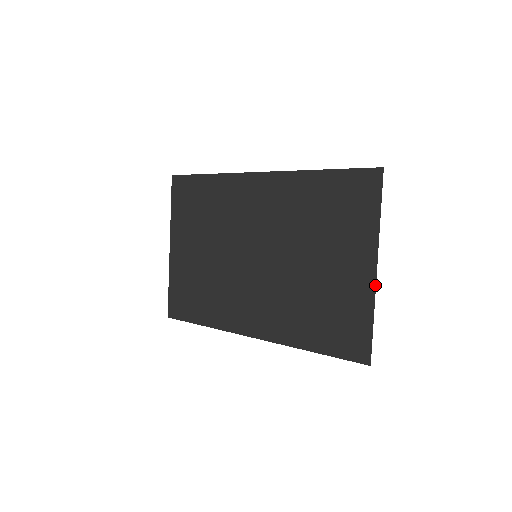
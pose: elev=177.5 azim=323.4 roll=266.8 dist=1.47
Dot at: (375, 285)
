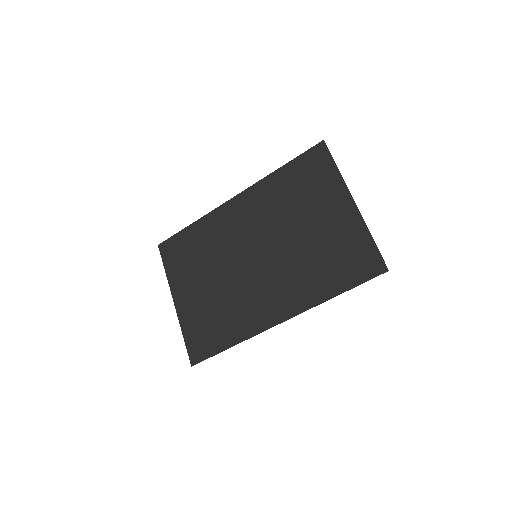
Dot at: (359, 212)
